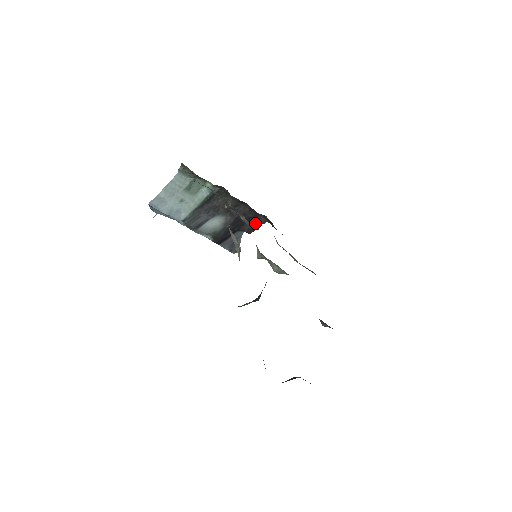
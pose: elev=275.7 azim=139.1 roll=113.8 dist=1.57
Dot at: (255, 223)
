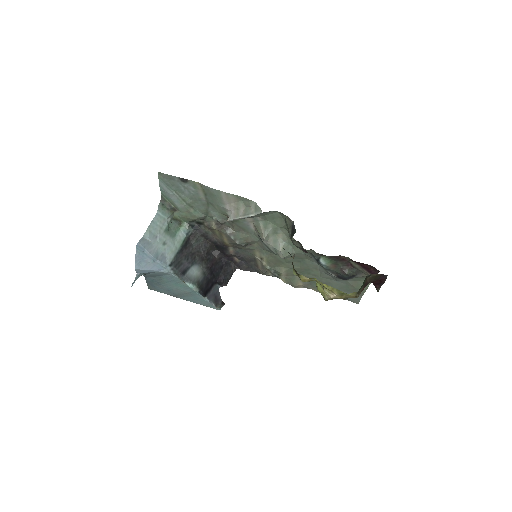
Dot at: (227, 272)
